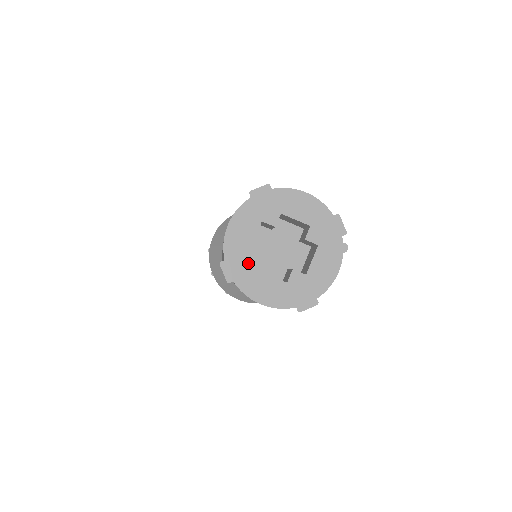
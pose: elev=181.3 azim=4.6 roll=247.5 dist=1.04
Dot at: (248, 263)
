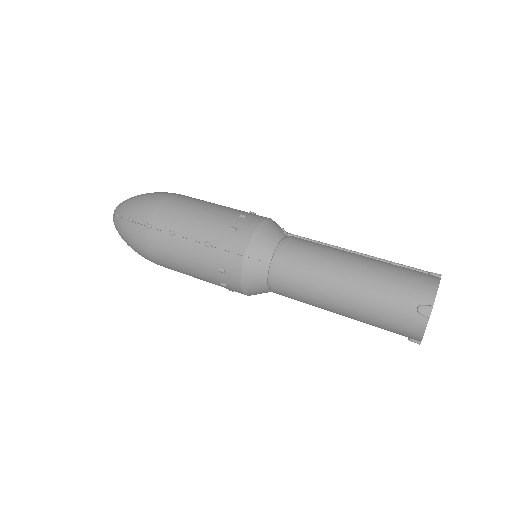
Dot at: occluded
